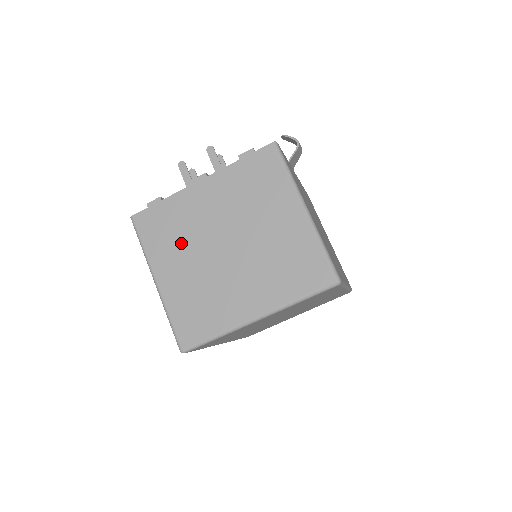
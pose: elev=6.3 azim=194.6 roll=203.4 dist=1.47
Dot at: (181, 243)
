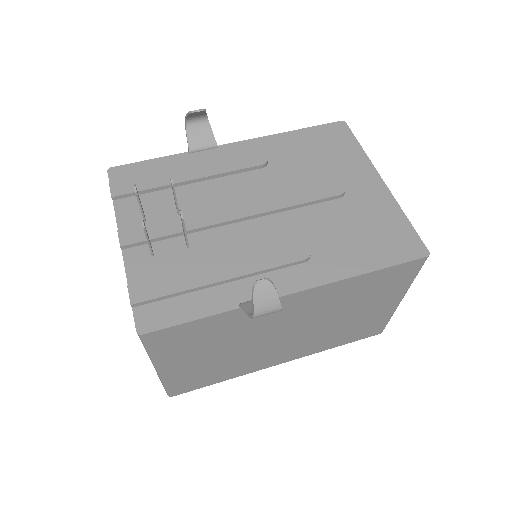
Dot at: occluded
